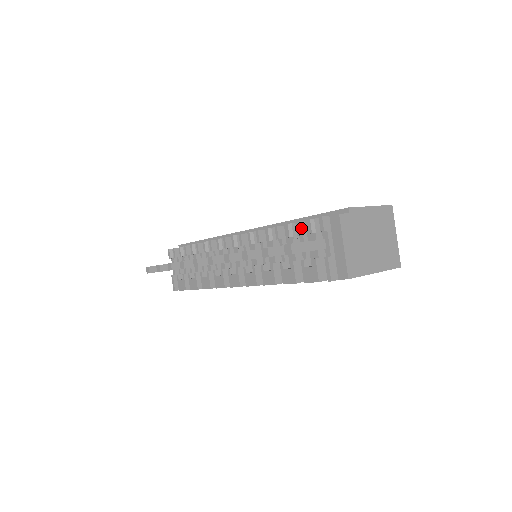
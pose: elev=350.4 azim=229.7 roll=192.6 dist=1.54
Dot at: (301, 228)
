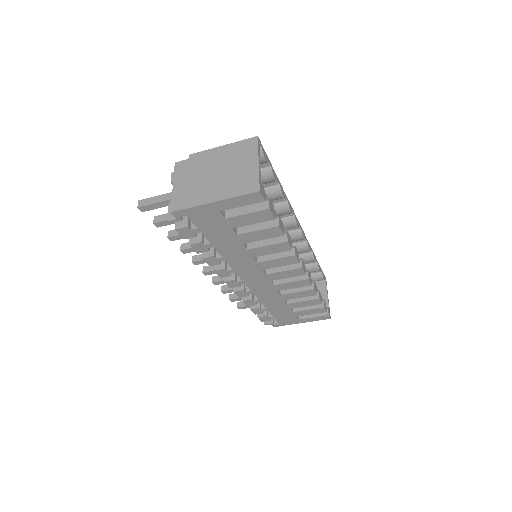
Dot at: occluded
